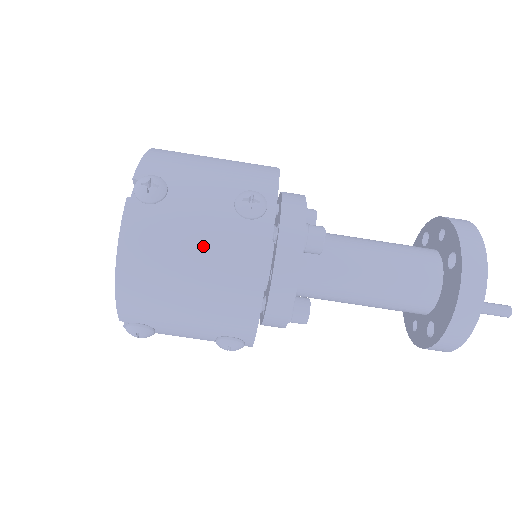
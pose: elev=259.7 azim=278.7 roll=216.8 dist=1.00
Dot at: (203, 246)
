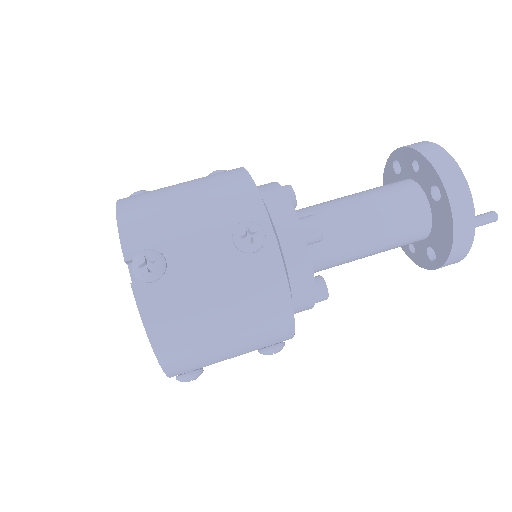
Dot at: (224, 296)
